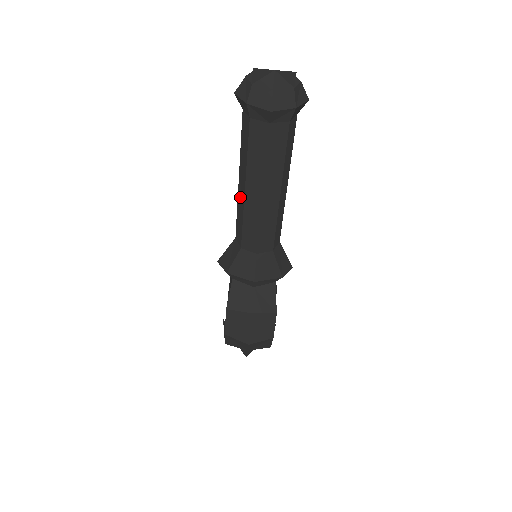
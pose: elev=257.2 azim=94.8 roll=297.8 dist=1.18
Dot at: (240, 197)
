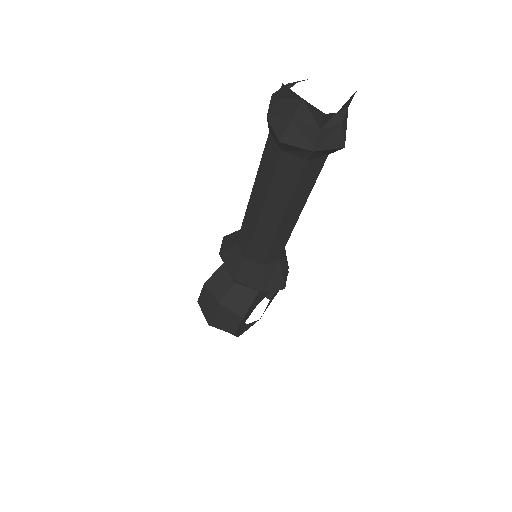
Dot at: occluded
